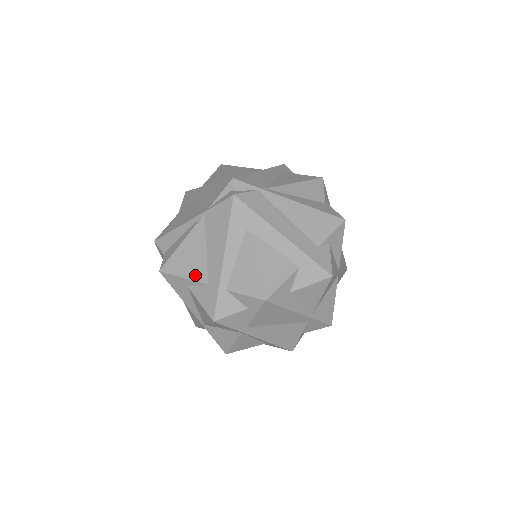
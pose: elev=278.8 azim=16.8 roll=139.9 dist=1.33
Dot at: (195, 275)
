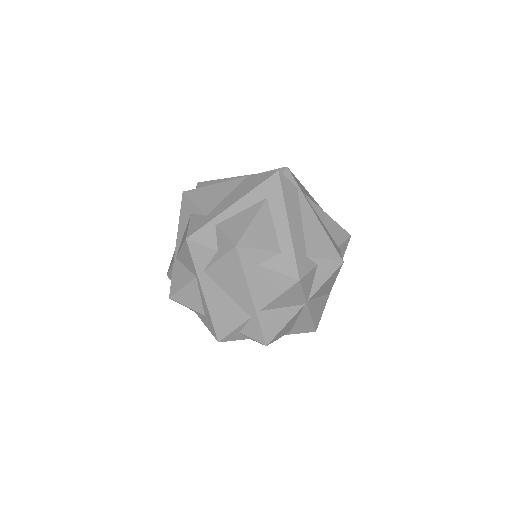
Dot at: (204, 206)
